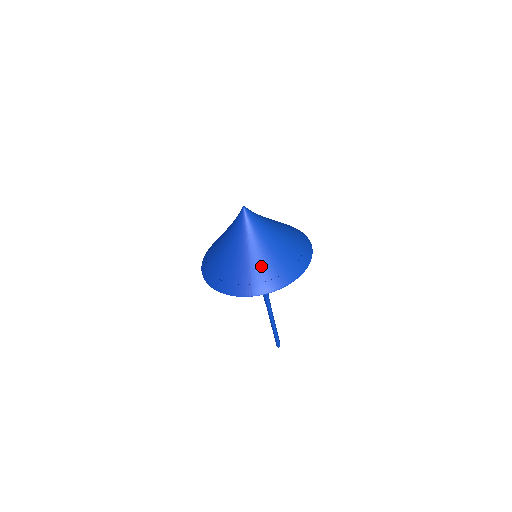
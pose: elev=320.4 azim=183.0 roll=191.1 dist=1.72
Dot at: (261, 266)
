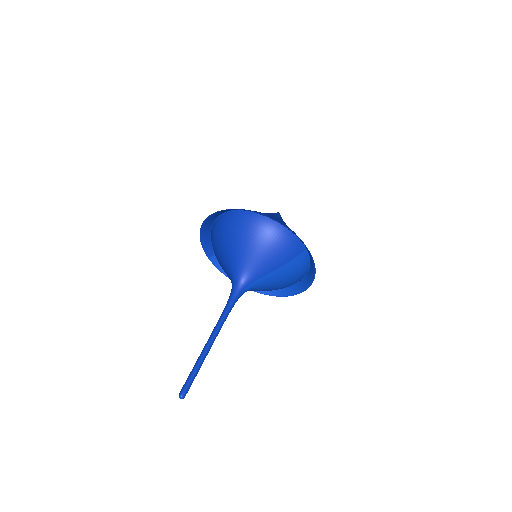
Dot at: occluded
